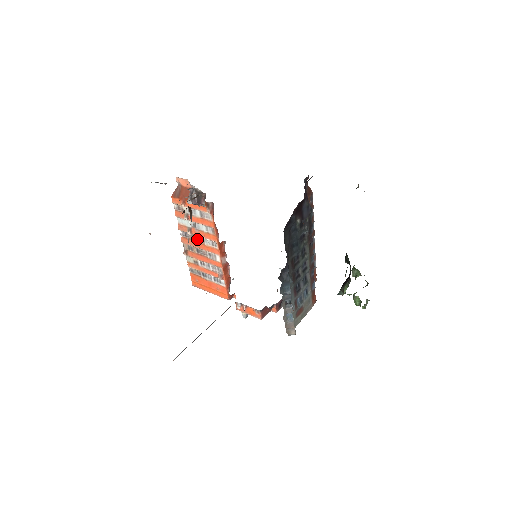
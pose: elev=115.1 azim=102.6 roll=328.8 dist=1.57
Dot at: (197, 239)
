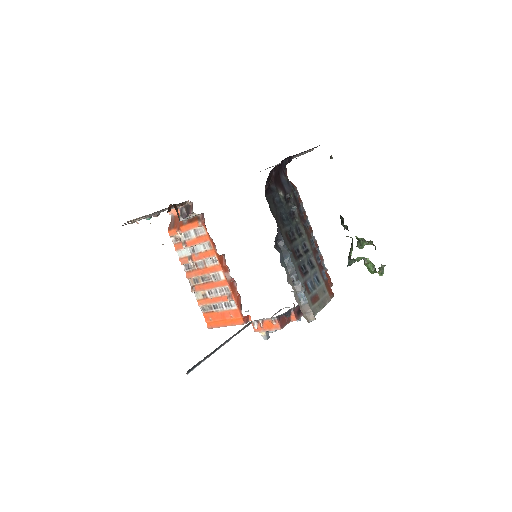
Dot at: (199, 265)
